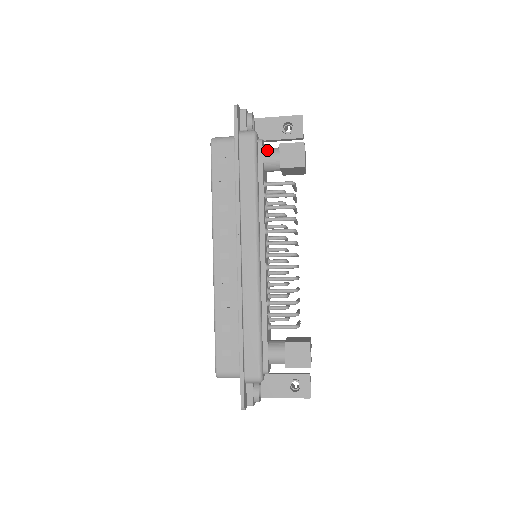
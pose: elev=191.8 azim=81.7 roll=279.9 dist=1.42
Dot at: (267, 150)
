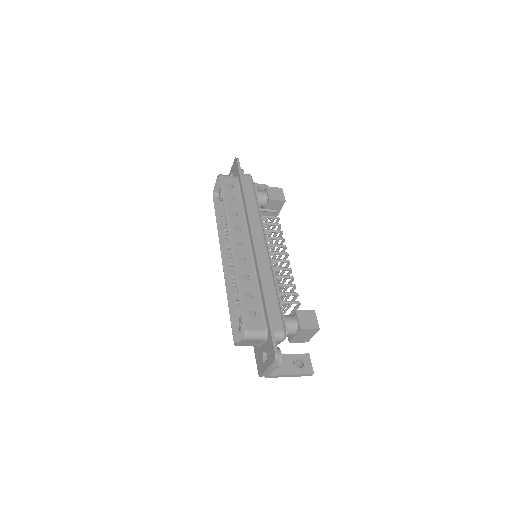
Dot at: (257, 190)
